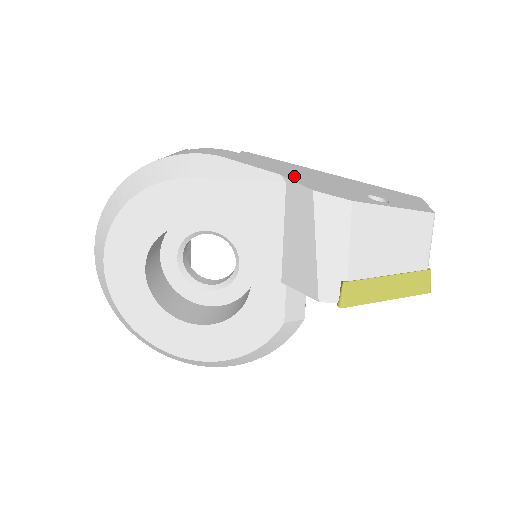
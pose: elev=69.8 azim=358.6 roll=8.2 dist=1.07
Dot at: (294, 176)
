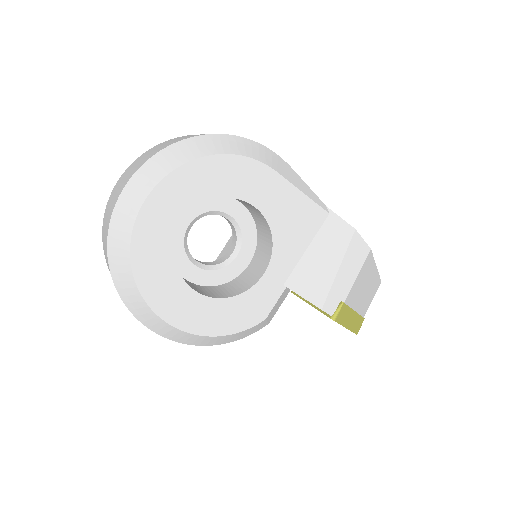
Dot at: occluded
